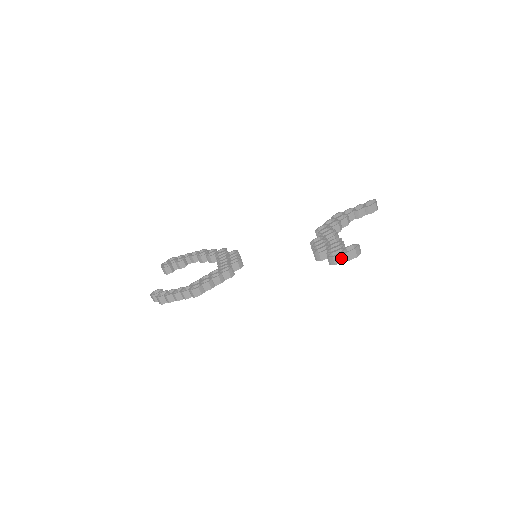
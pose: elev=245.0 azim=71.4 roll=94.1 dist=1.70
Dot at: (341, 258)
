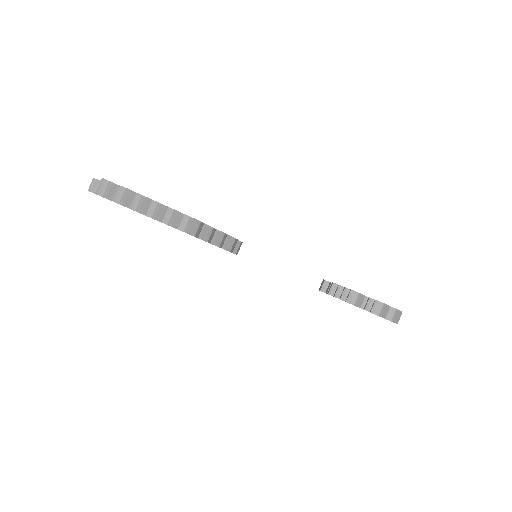
Dot at: (386, 312)
